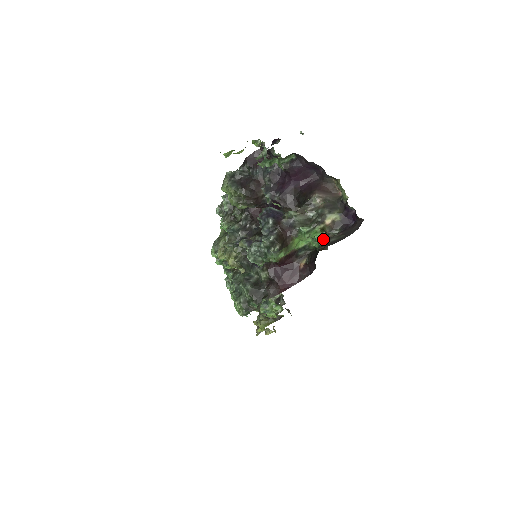
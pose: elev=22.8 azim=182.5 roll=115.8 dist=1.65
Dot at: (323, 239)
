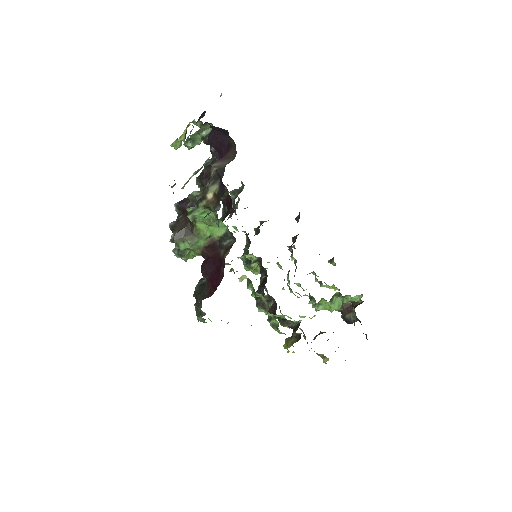
Dot at: (217, 220)
